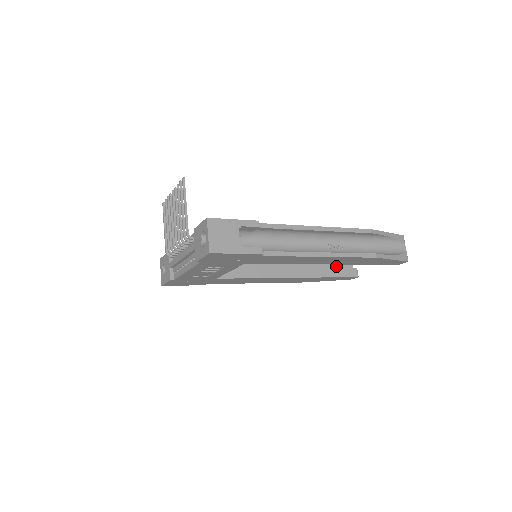
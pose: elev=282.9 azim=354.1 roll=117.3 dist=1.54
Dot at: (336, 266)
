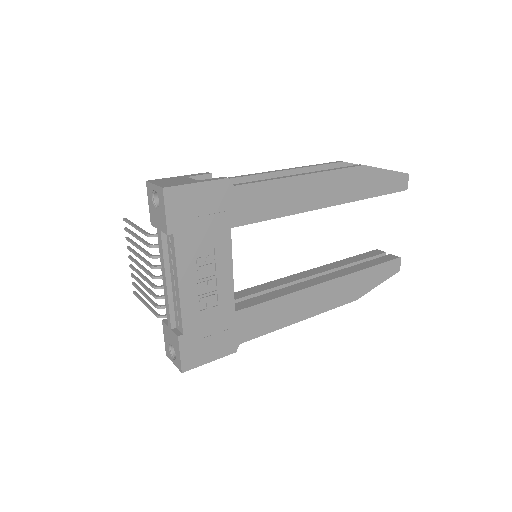
Dot at: occluded
